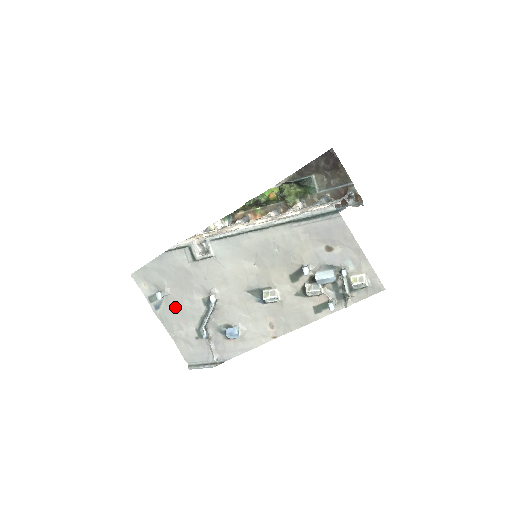
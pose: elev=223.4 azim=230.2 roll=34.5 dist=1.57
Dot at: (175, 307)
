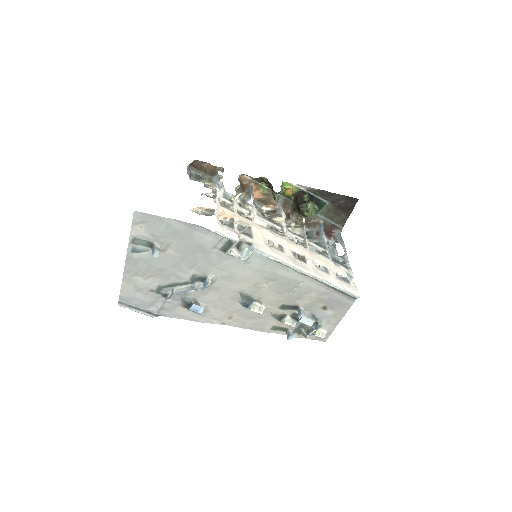
Dot at: (158, 263)
